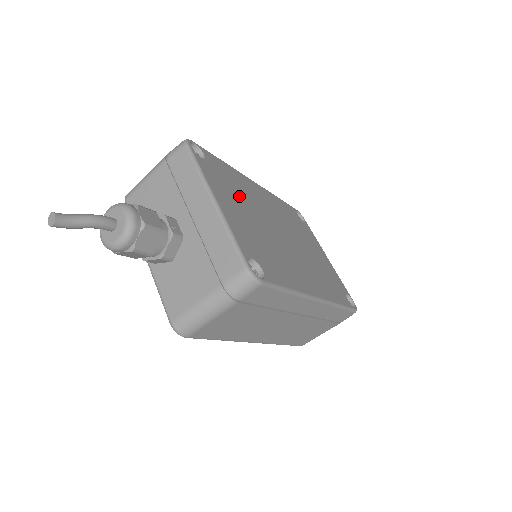
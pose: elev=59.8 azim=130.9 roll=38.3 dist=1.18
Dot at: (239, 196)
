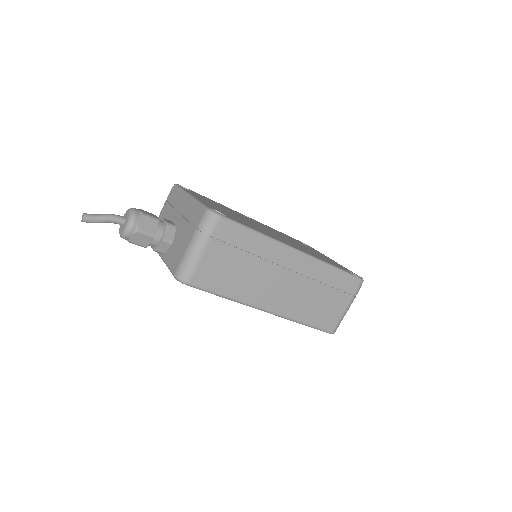
Dot at: (221, 207)
